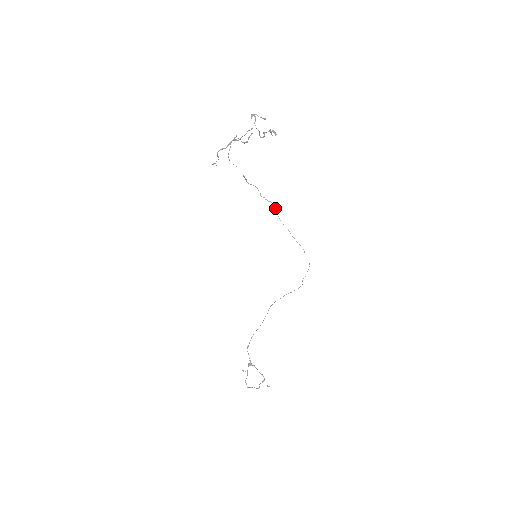
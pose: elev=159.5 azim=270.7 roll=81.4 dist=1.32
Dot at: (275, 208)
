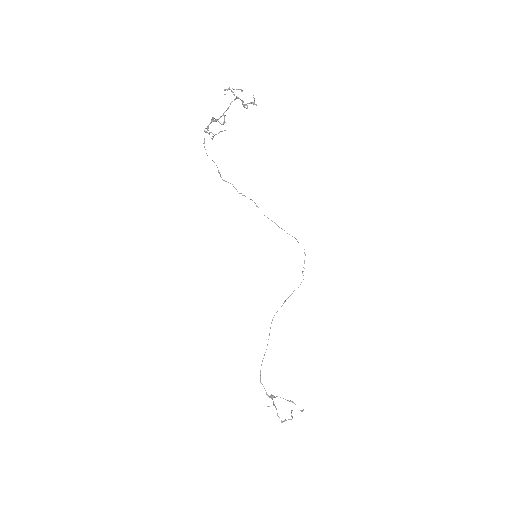
Dot at: (255, 203)
